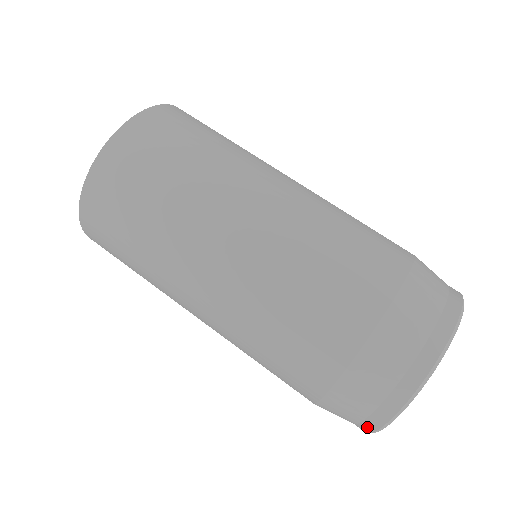
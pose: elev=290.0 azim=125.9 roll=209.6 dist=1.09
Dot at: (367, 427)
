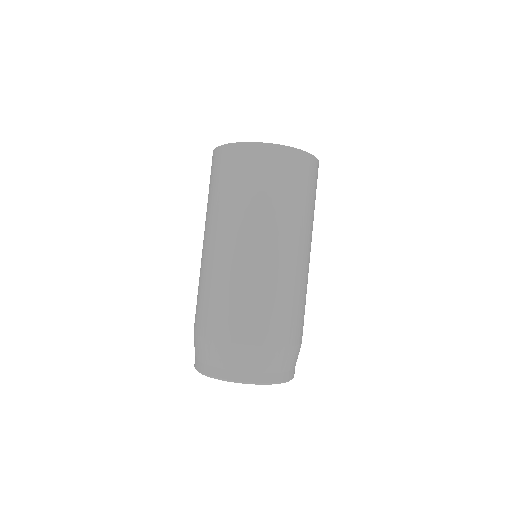
Dot at: occluded
